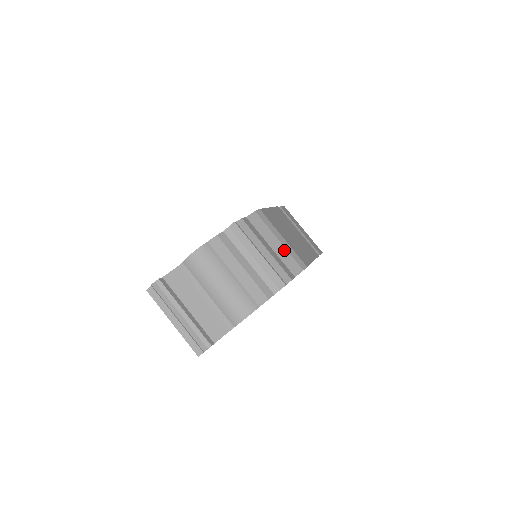
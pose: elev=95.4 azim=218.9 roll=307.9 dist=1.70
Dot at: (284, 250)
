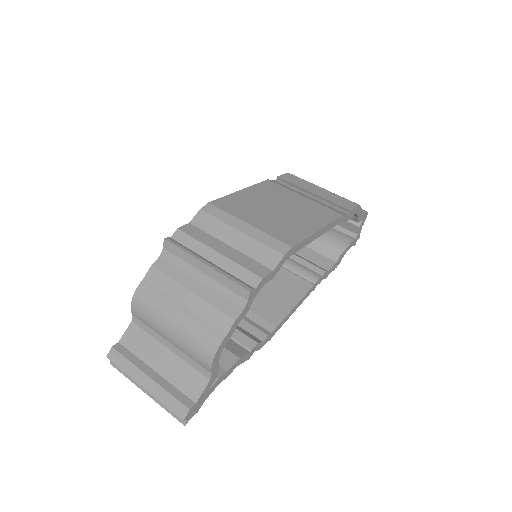
Dot at: (250, 240)
